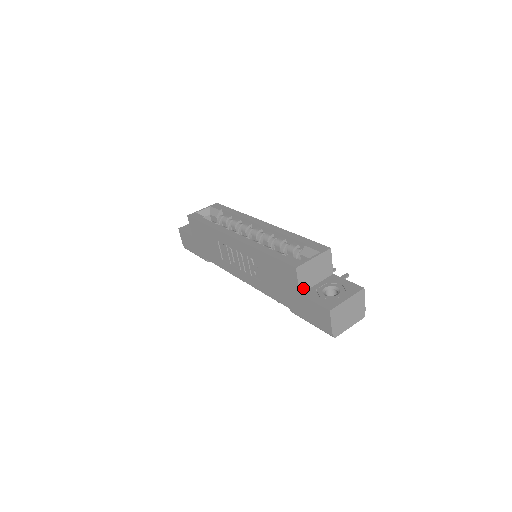
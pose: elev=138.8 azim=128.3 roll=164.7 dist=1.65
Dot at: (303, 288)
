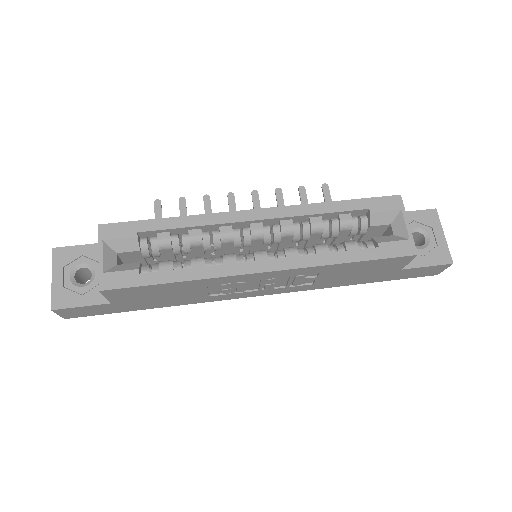
Dot at: occluded
